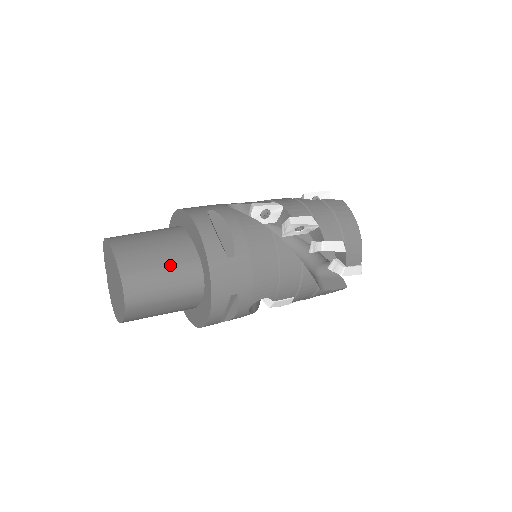
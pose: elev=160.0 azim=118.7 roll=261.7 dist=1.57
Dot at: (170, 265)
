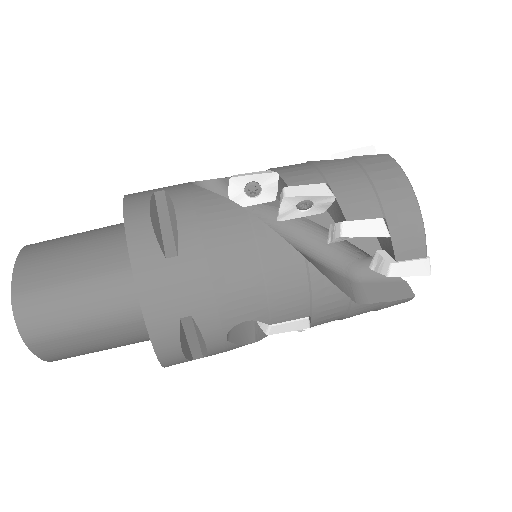
Dot at: (87, 276)
